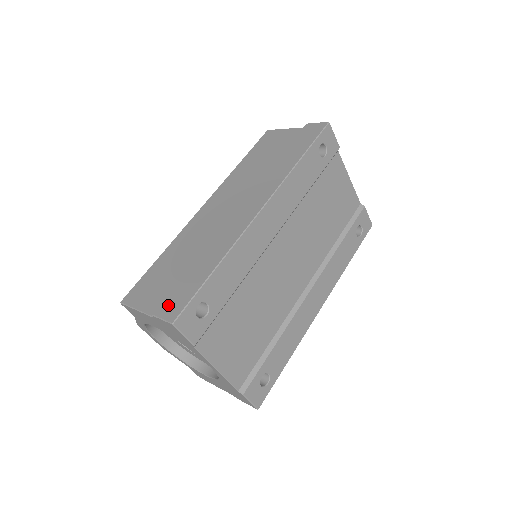
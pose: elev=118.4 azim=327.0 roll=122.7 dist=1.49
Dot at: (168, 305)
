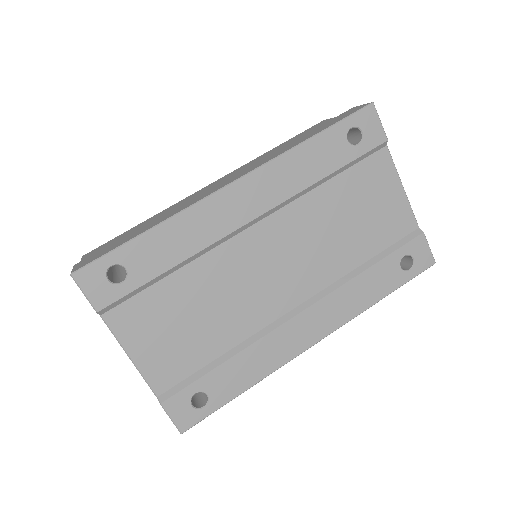
Dot at: (88, 258)
